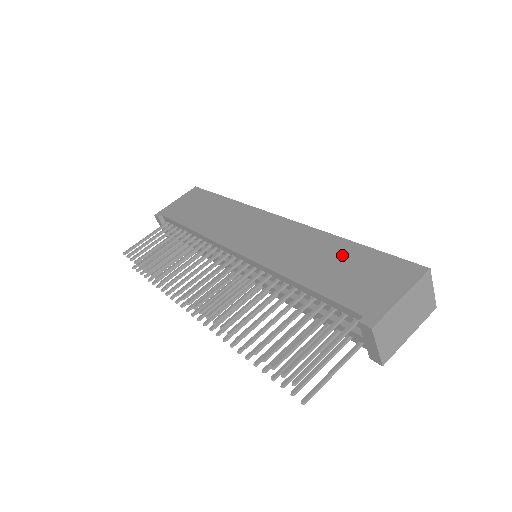
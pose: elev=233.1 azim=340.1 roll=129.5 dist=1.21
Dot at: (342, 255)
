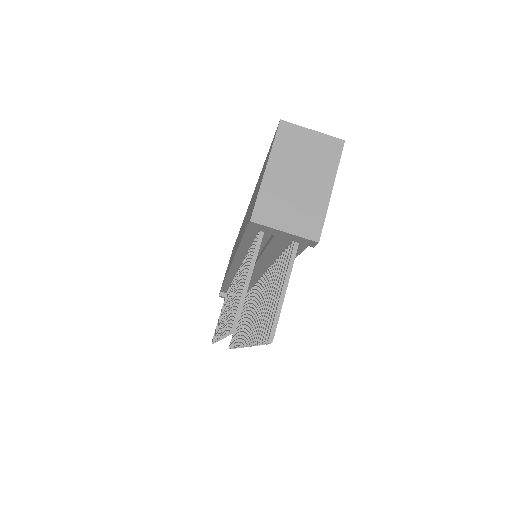
Dot at: (256, 188)
